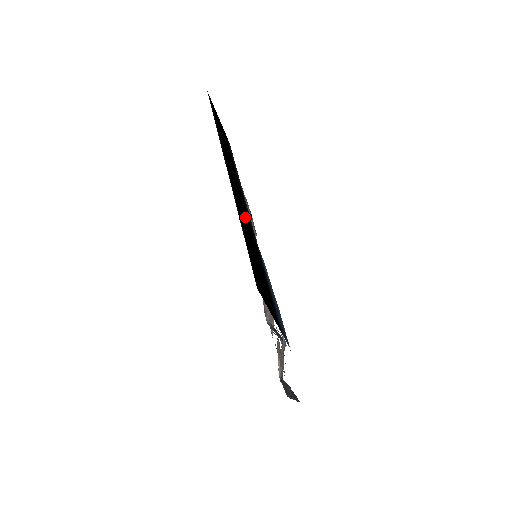
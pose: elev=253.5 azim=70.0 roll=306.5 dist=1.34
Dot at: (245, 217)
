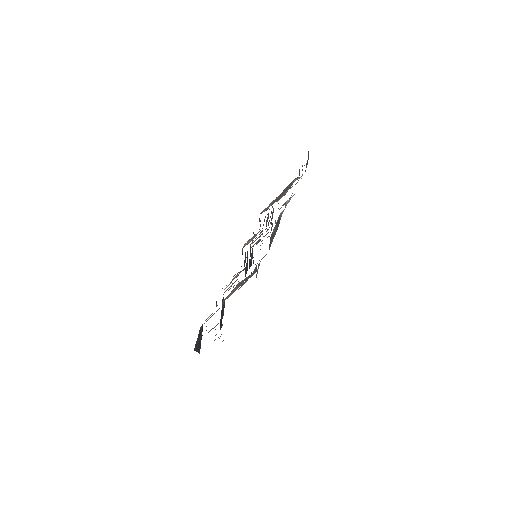
Dot at: occluded
